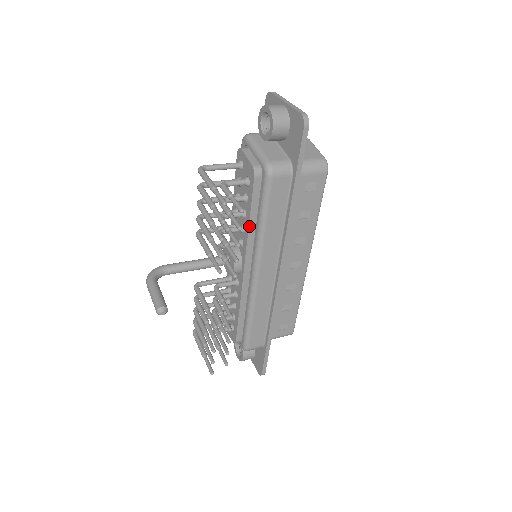
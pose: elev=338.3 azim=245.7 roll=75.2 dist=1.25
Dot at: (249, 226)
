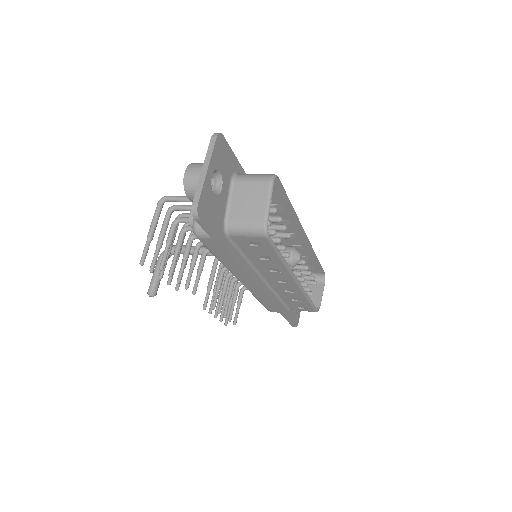
Dot at: occluded
